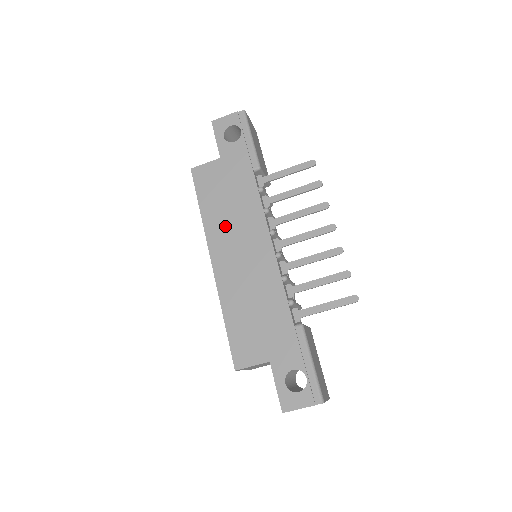
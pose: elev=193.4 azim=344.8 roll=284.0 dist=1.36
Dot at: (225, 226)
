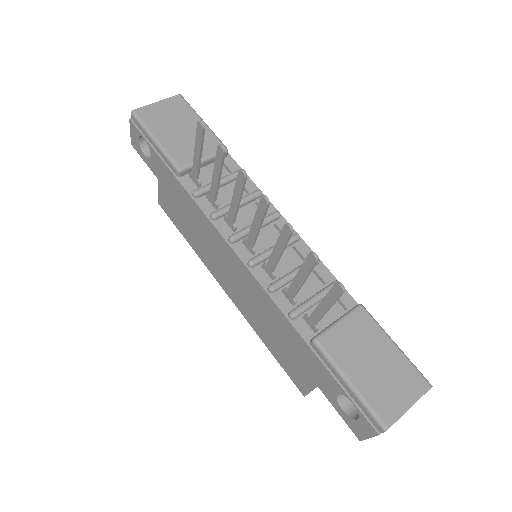
Dot at: (206, 251)
